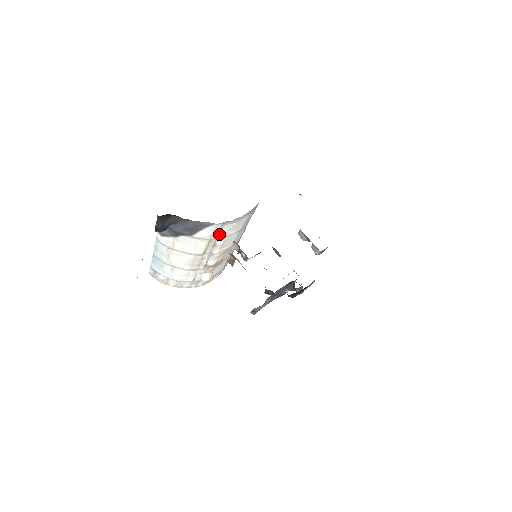
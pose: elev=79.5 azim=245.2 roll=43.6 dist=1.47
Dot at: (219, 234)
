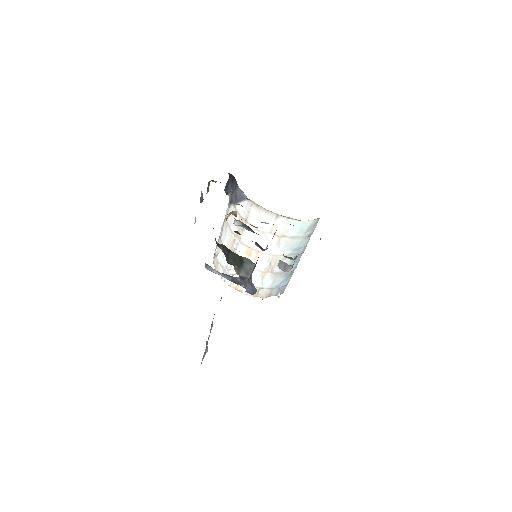
Dot at: (249, 217)
